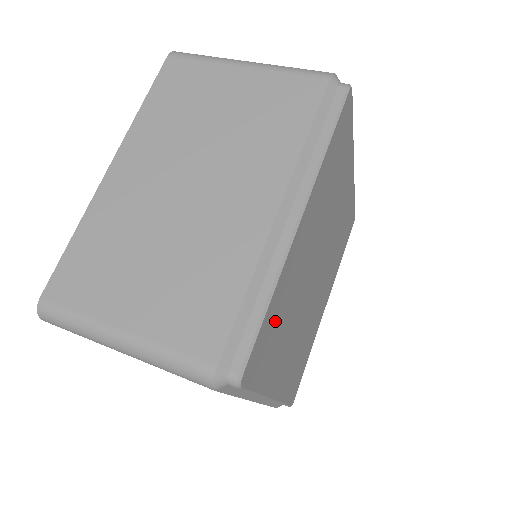
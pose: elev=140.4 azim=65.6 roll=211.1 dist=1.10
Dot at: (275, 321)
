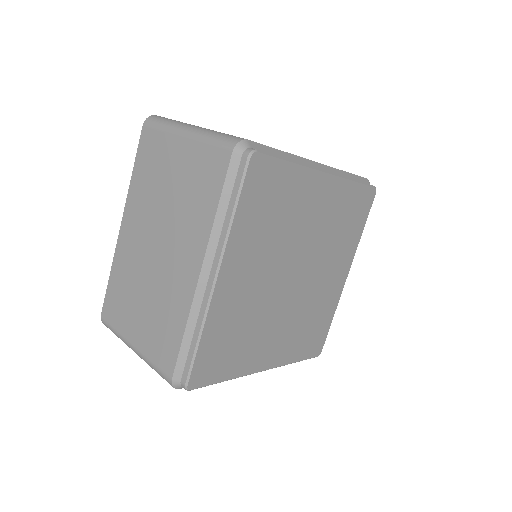
Dot at: (278, 193)
